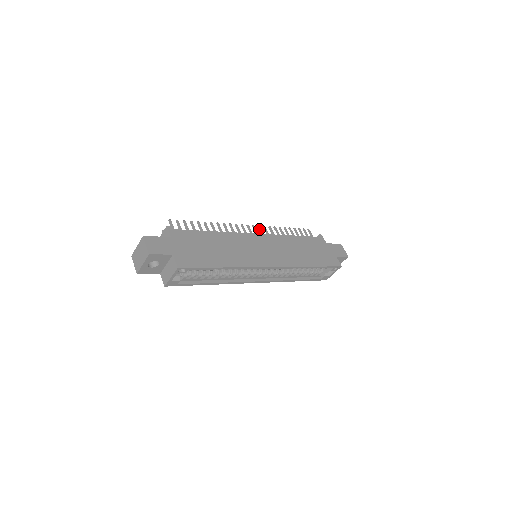
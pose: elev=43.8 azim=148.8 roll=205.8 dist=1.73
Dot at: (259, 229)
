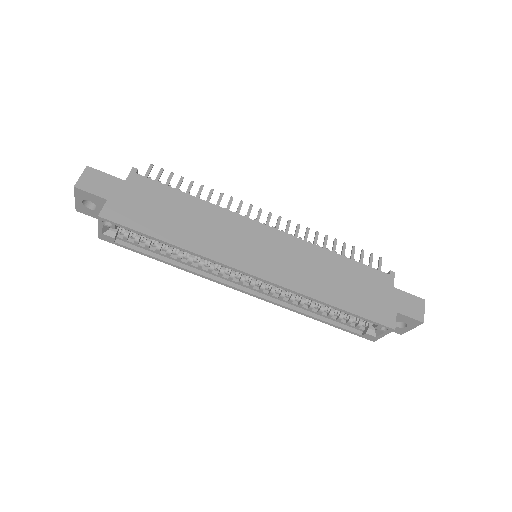
Dot at: (286, 225)
